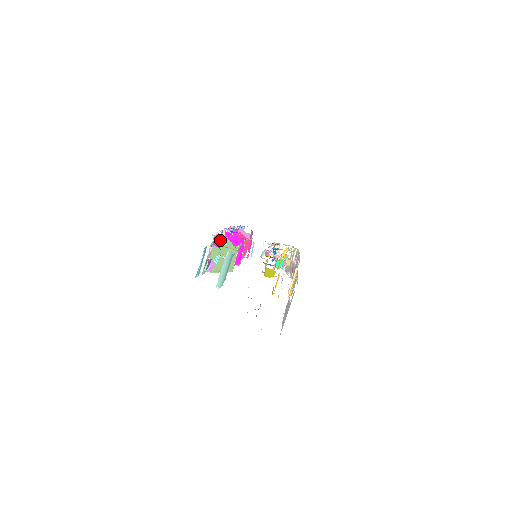
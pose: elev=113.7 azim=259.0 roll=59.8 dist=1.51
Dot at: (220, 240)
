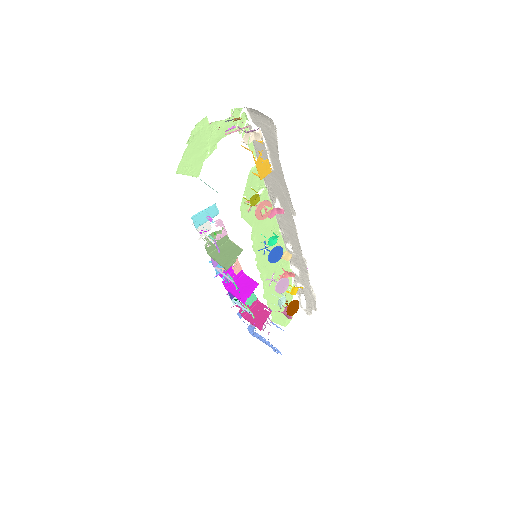
Dot at: (207, 238)
